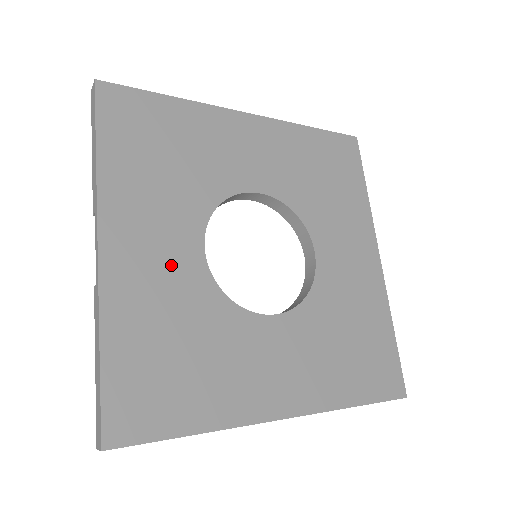
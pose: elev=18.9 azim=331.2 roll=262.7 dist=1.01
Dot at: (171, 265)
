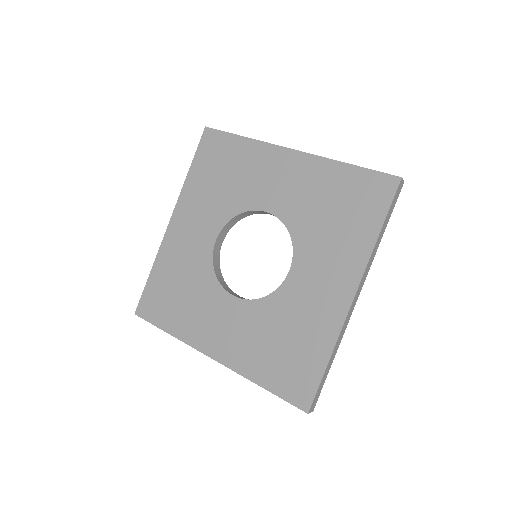
Dot at: (195, 243)
